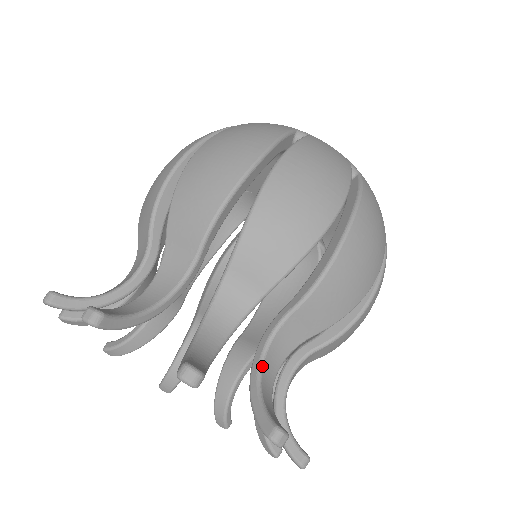
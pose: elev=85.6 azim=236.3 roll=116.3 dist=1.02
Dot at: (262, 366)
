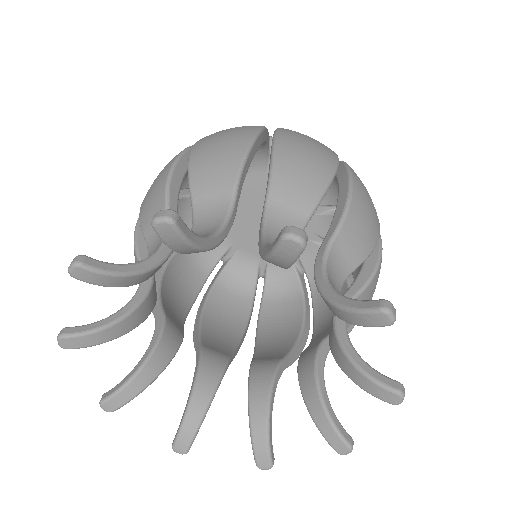
Dot at: (330, 283)
